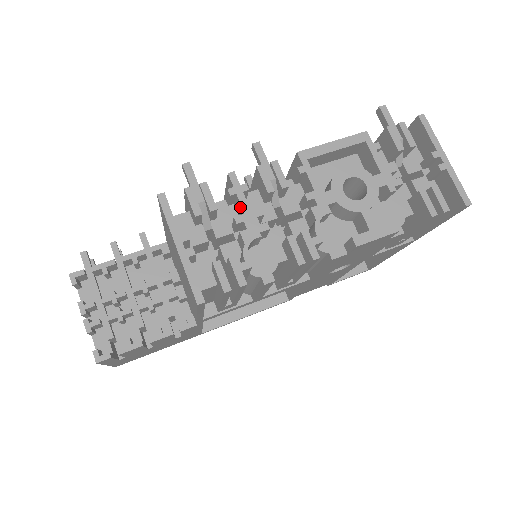
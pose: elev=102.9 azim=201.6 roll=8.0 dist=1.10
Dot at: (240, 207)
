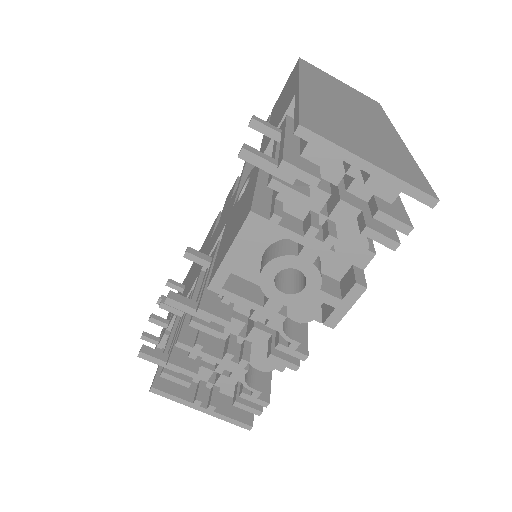
Dot at: (210, 356)
